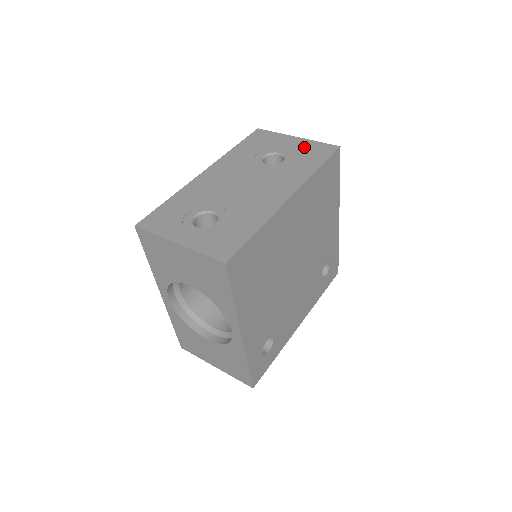
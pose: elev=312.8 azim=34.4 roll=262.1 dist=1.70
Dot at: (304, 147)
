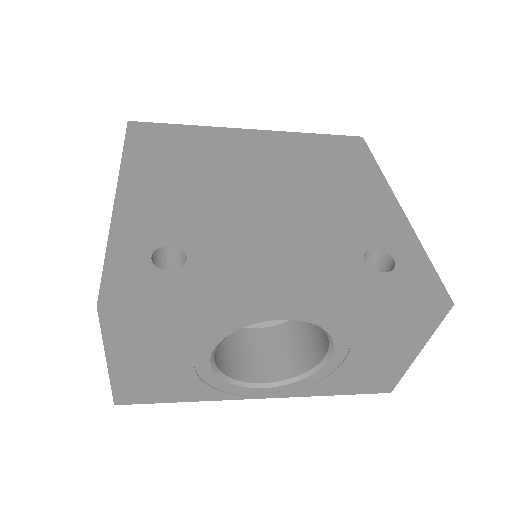
Dot at: occluded
